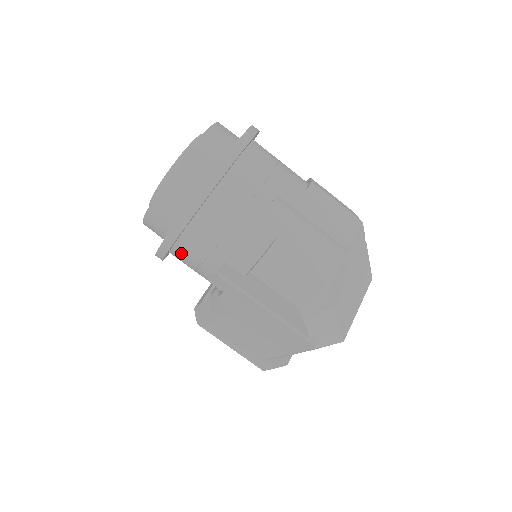
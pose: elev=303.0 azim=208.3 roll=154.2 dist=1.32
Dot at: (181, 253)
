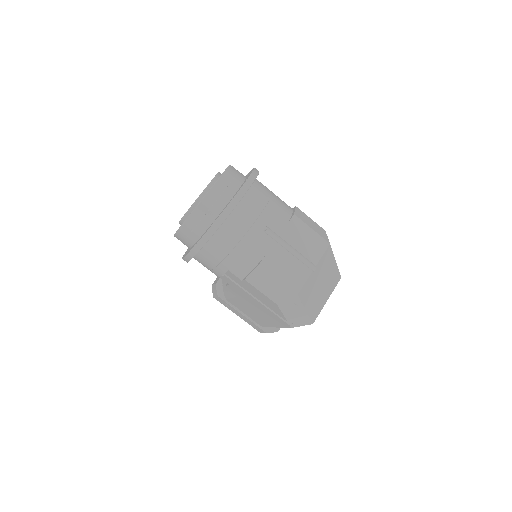
Dot at: (199, 260)
